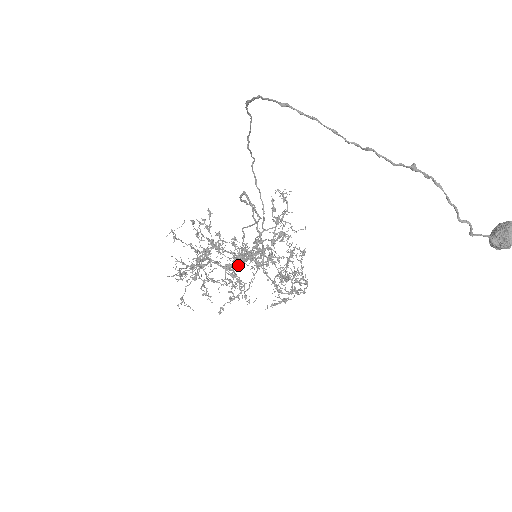
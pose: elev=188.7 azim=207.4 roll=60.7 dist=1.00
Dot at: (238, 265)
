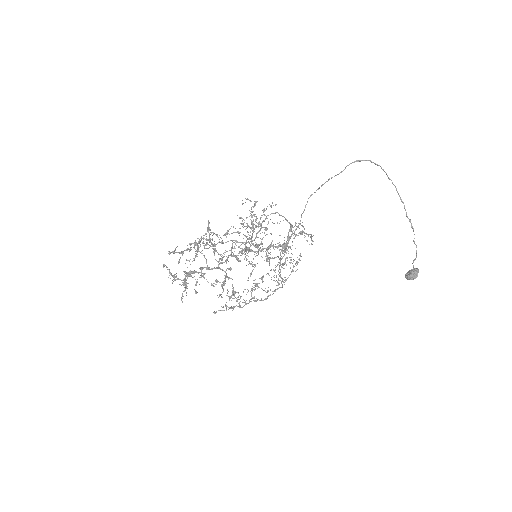
Dot at: (255, 251)
